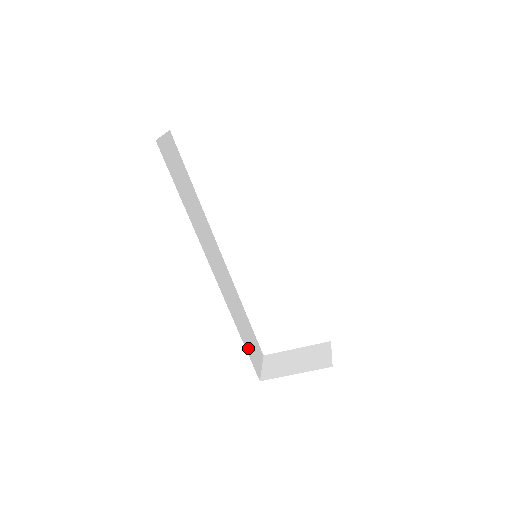
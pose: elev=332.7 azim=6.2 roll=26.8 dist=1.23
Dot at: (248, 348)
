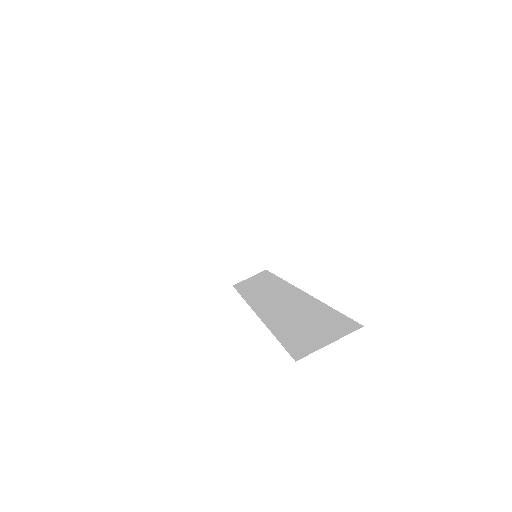
Dot at: occluded
